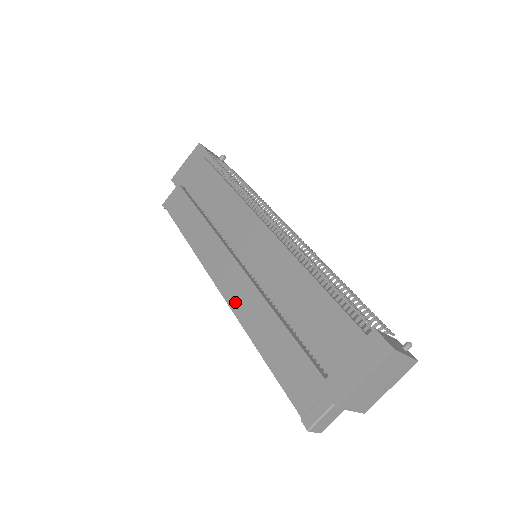
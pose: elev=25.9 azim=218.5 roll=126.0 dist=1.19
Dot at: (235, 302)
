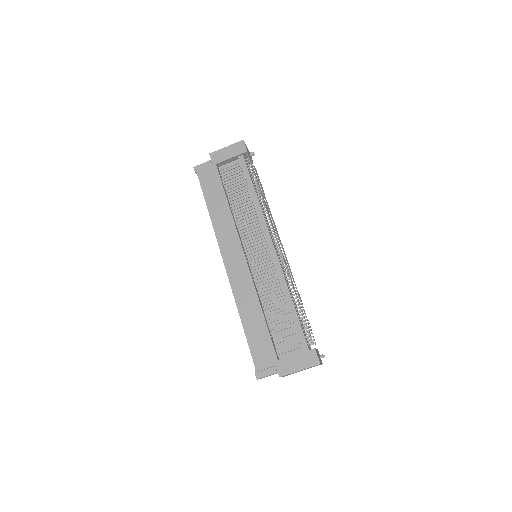
Dot at: (236, 285)
